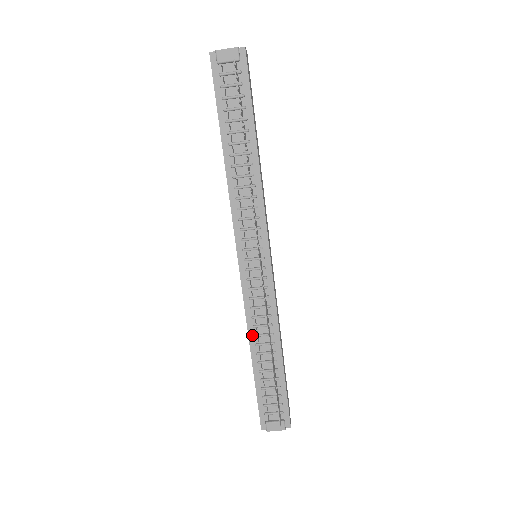
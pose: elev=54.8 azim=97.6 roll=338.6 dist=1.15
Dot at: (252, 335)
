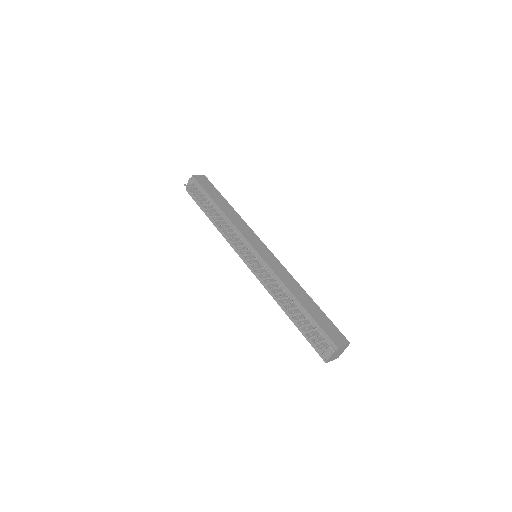
Dot at: (278, 301)
